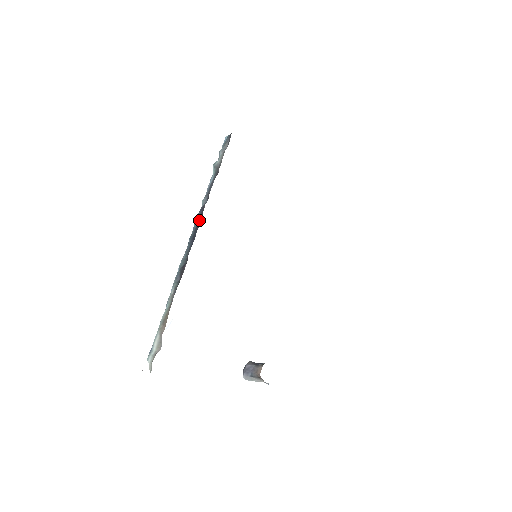
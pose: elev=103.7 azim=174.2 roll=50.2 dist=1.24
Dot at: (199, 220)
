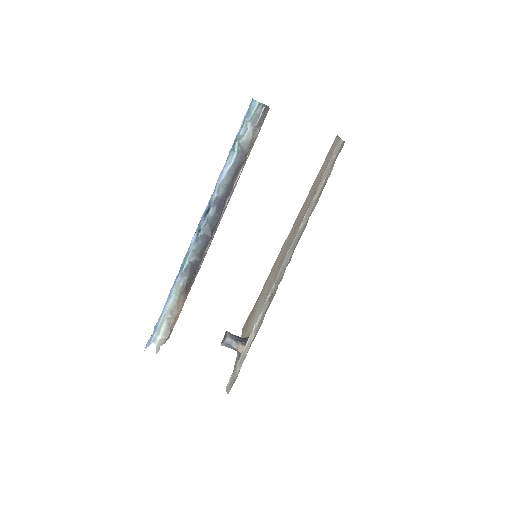
Dot at: (217, 214)
